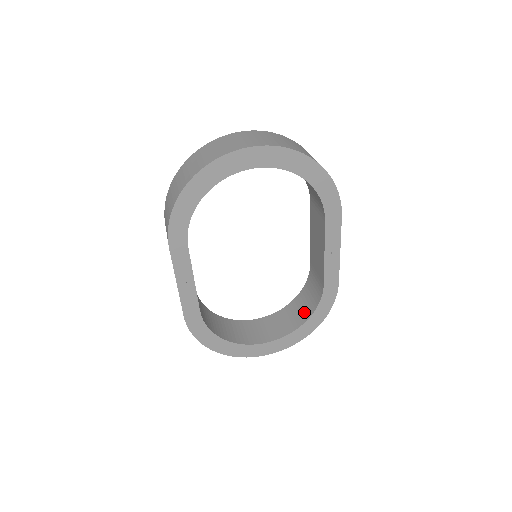
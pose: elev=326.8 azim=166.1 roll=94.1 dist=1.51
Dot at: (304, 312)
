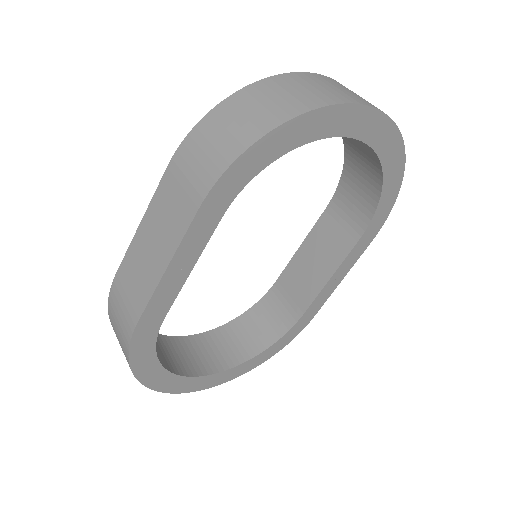
Dot at: (254, 341)
